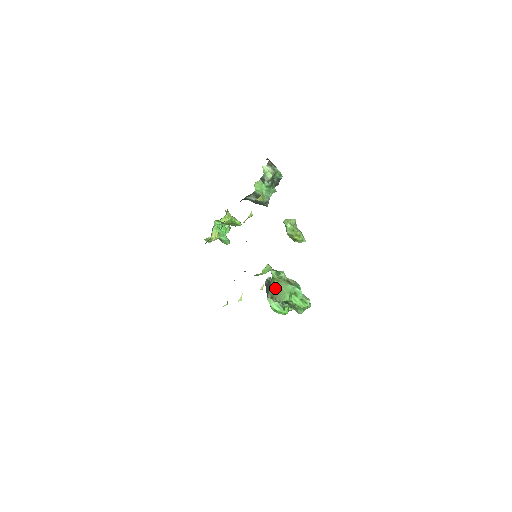
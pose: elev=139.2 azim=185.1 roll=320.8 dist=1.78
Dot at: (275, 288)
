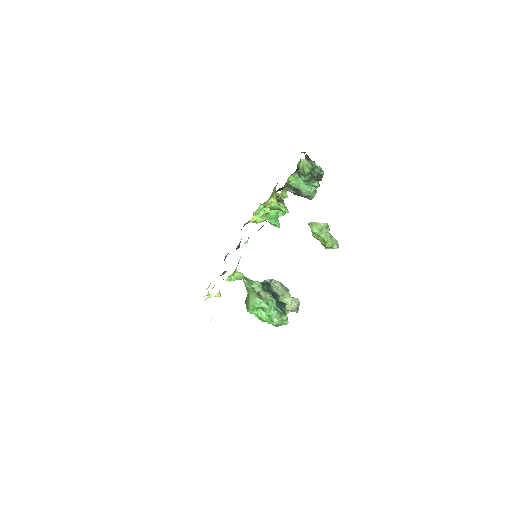
Dot at: (247, 296)
